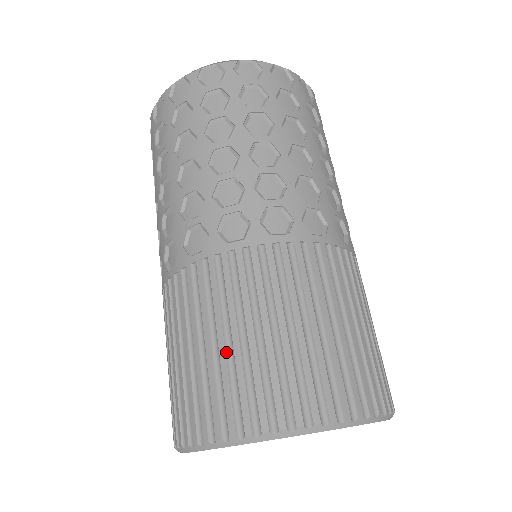
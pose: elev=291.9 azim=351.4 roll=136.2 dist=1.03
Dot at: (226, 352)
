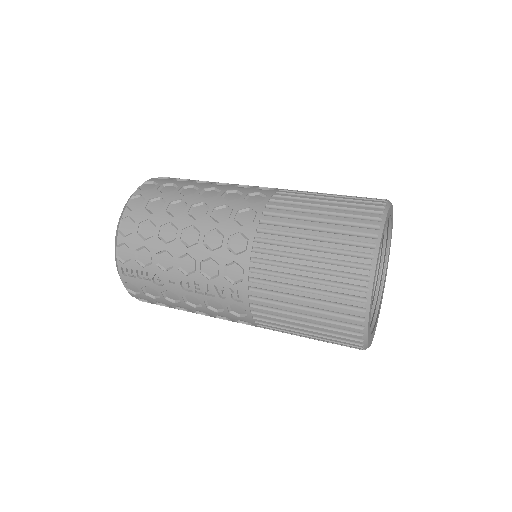
Dot at: (335, 200)
